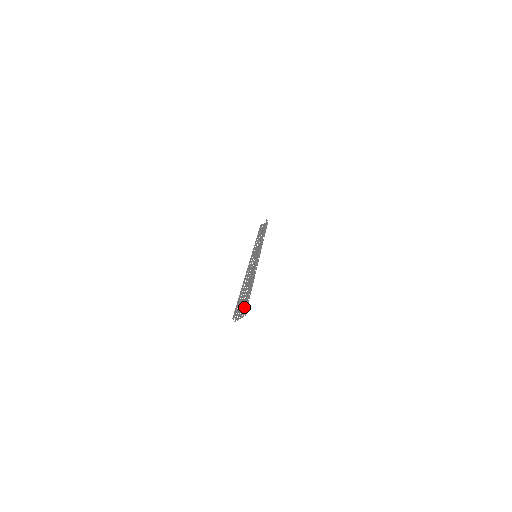
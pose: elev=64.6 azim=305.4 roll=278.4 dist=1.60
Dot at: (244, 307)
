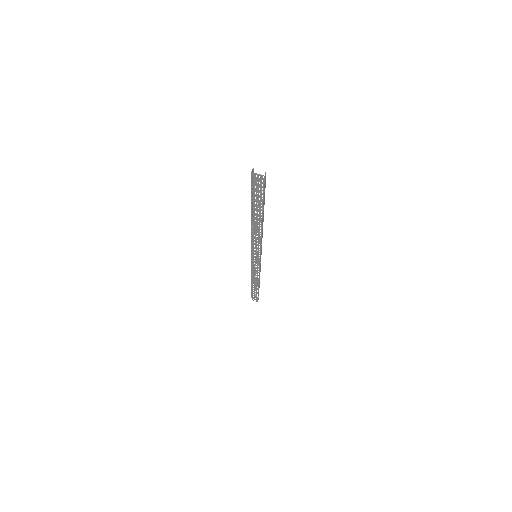
Dot at: occluded
